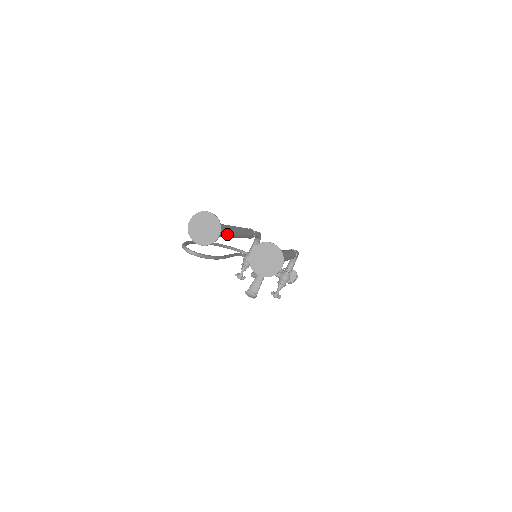
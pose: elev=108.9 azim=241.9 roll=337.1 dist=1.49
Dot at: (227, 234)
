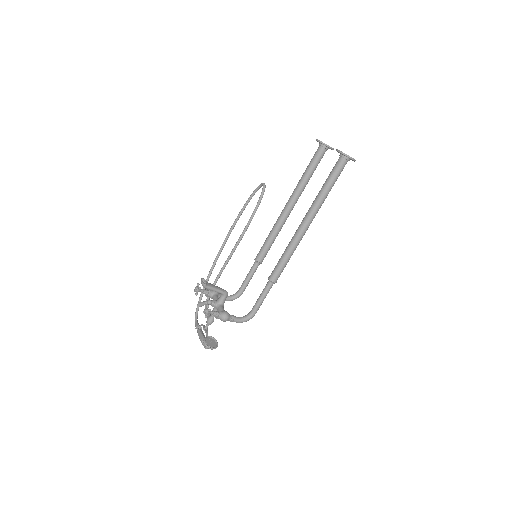
Dot at: (304, 183)
